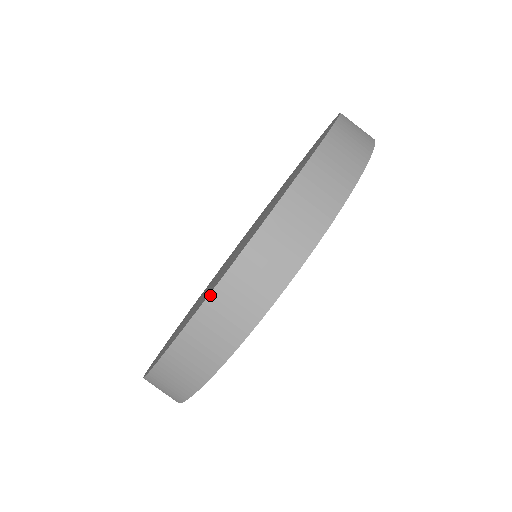
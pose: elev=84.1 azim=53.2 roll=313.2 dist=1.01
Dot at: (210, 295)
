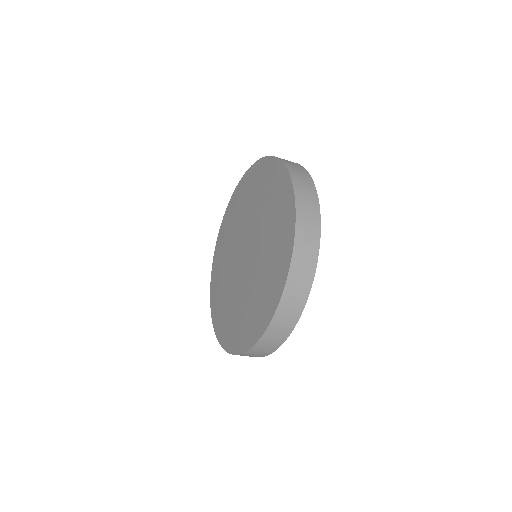
Dot at: (269, 325)
